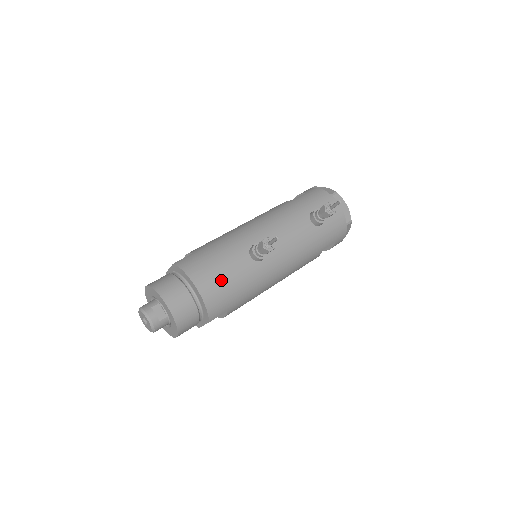
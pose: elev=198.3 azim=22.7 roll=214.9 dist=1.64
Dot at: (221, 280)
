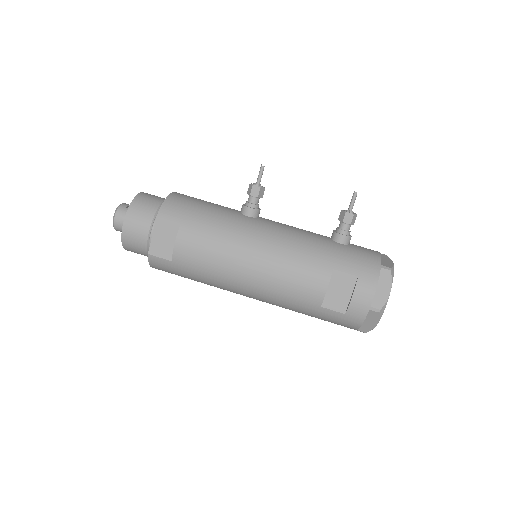
Dot at: (198, 200)
